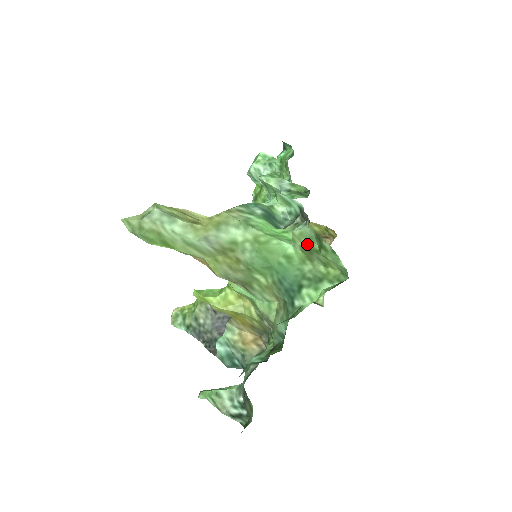
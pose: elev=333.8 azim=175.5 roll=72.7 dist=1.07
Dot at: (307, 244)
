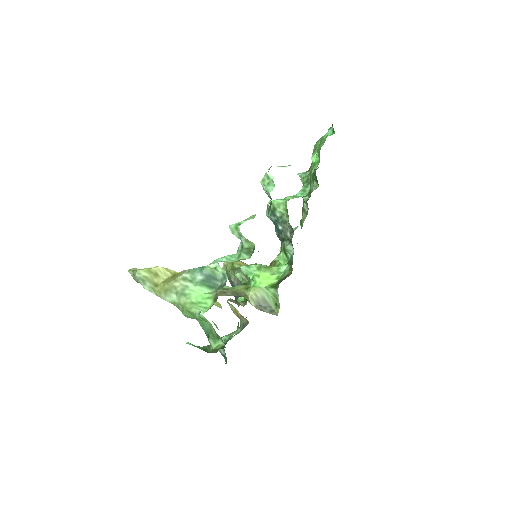
Dot at: occluded
